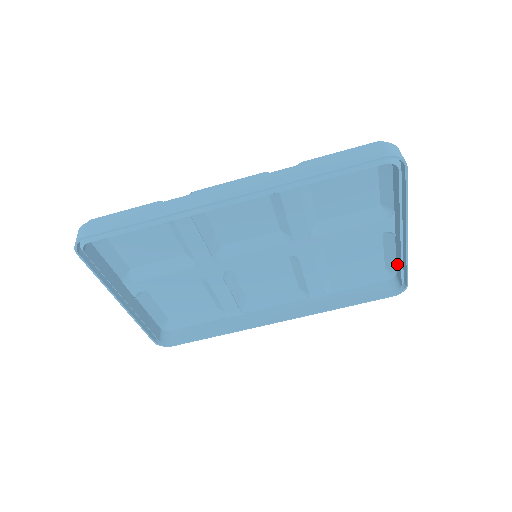
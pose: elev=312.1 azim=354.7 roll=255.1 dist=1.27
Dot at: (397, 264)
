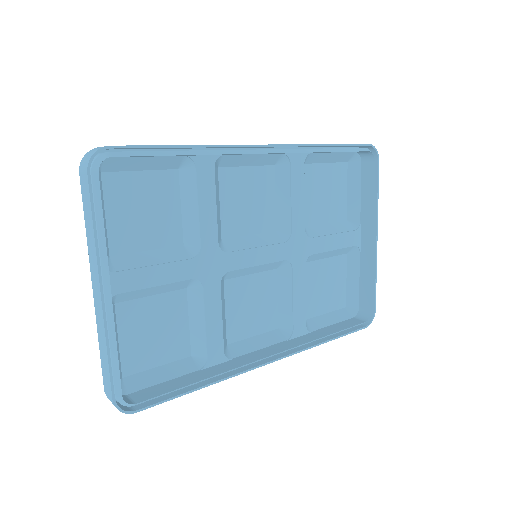
Dot at: (362, 290)
